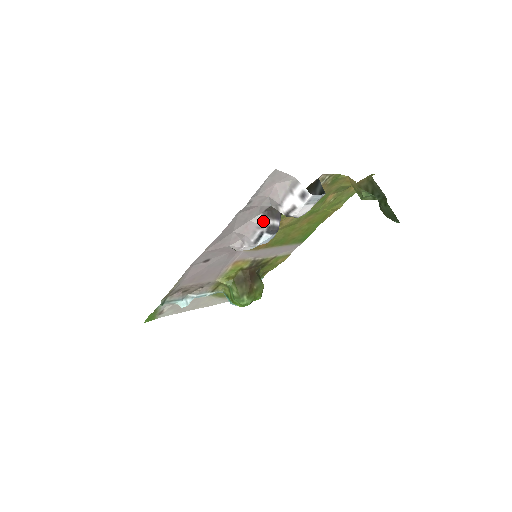
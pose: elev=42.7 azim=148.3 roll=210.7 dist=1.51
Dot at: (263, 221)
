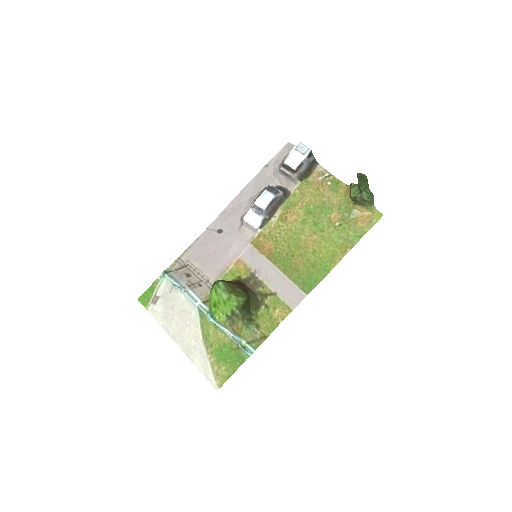
Dot at: occluded
